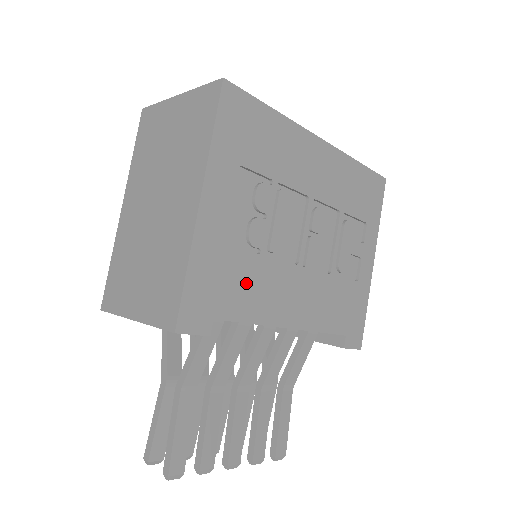
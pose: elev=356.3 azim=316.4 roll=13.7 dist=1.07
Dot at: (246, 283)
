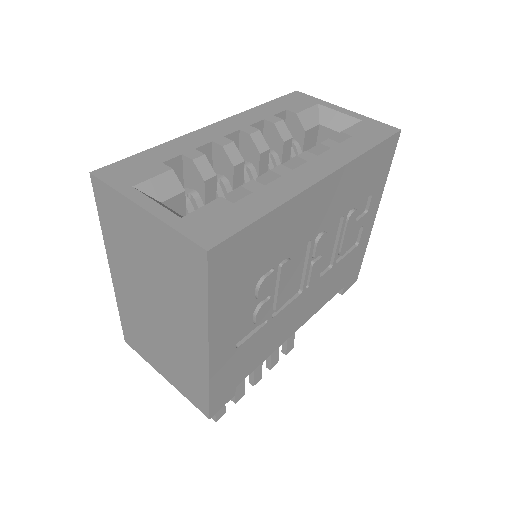
Dot at: (258, 347)
